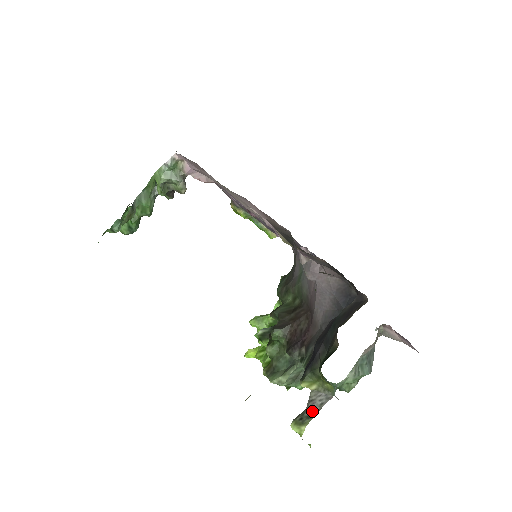
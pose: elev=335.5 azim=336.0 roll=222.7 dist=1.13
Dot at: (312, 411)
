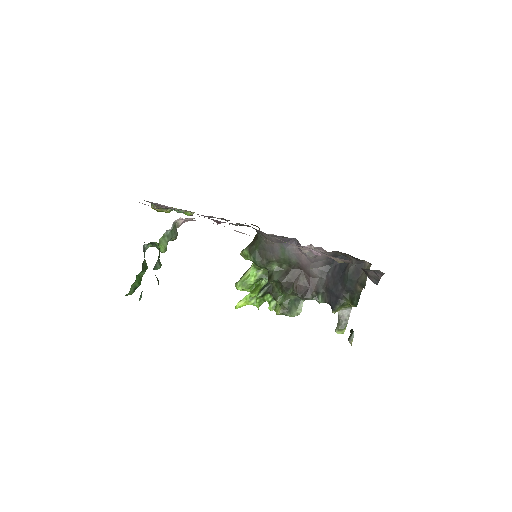
Dot at: (345, 321)
